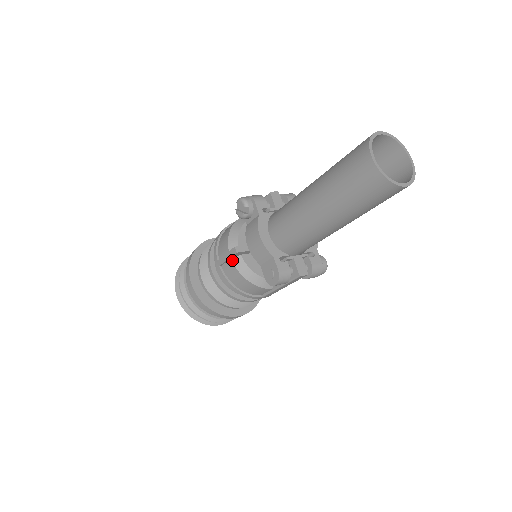
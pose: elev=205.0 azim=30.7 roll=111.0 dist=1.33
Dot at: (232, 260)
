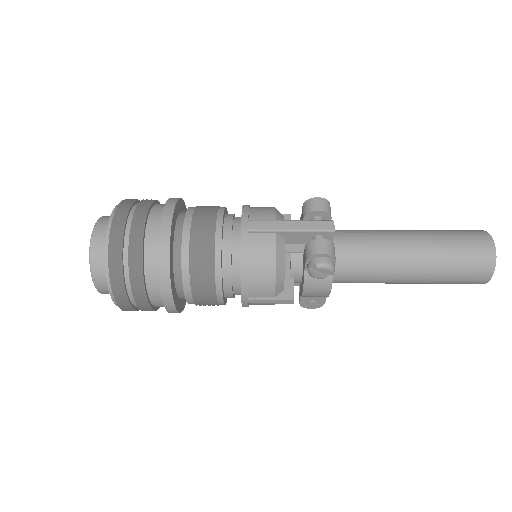
Dot at: (275, 302)
